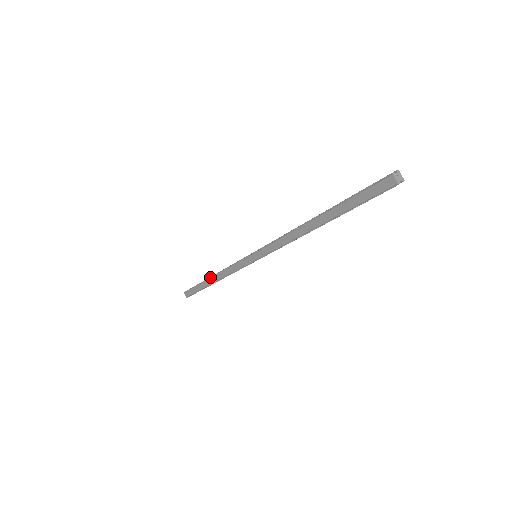
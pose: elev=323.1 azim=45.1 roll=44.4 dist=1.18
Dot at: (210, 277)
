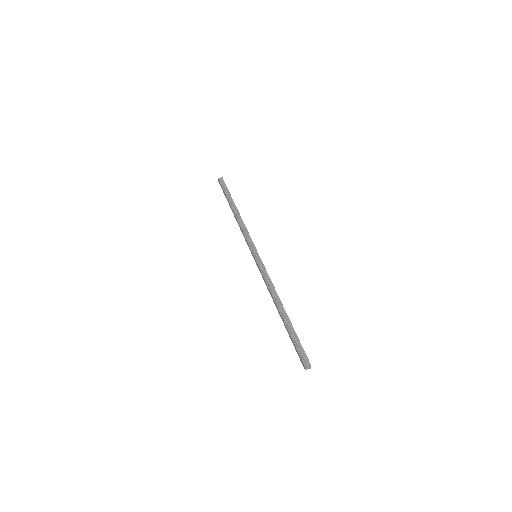
Dot at: (233, 210)
